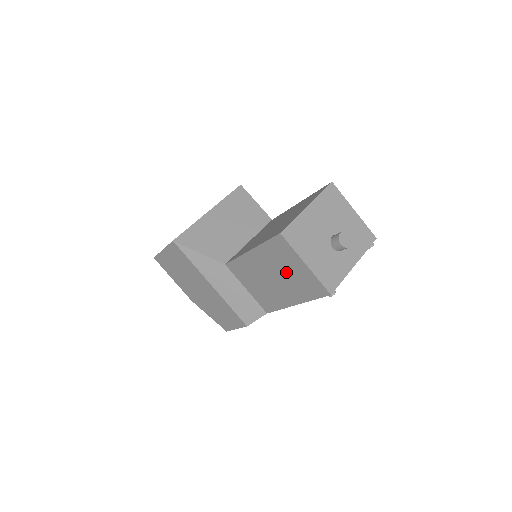
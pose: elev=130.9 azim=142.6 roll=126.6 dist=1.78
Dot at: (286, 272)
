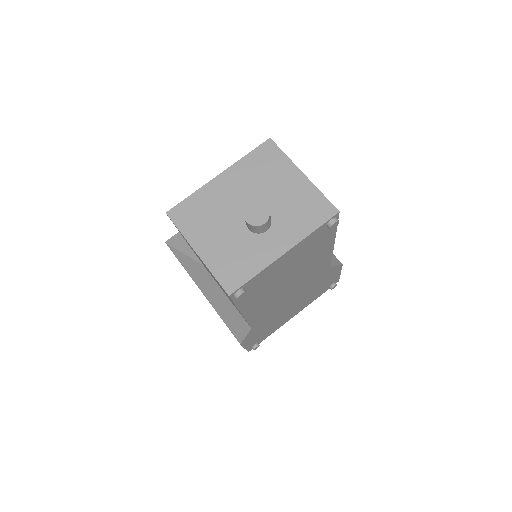
Dot at: (206, 267)
